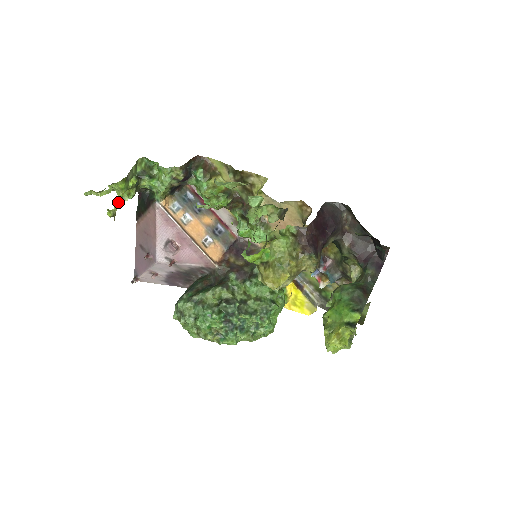
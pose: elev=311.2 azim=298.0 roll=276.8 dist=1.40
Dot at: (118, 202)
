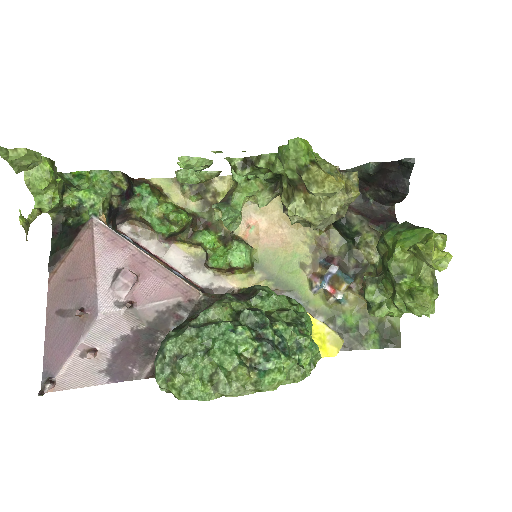
Dot at: (33, 212)
